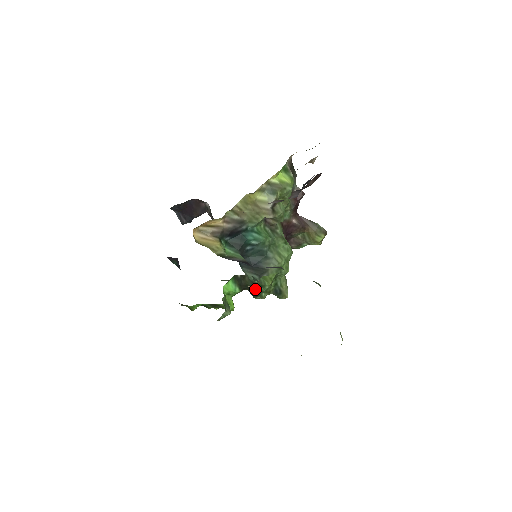
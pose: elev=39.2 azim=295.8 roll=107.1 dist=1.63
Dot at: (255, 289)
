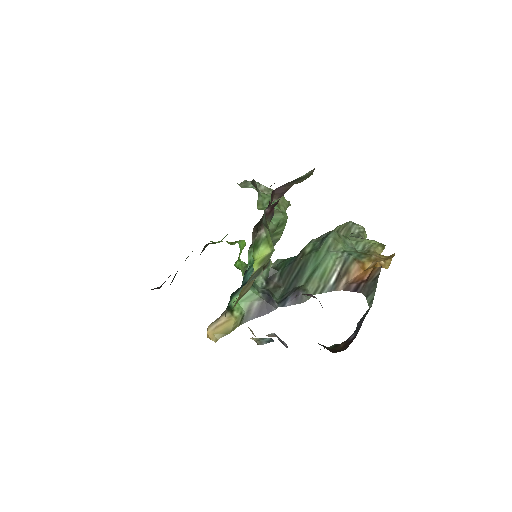
Dot at: occluded
